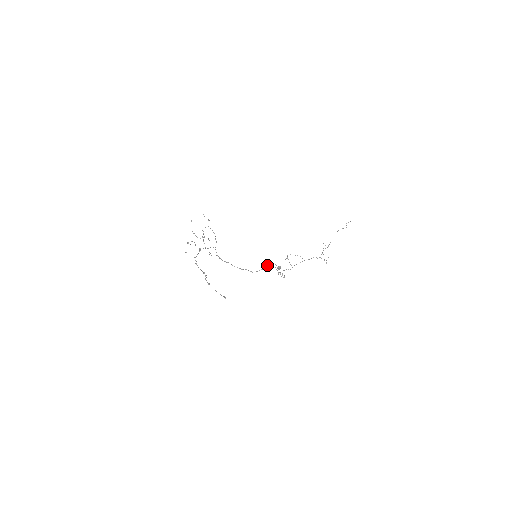
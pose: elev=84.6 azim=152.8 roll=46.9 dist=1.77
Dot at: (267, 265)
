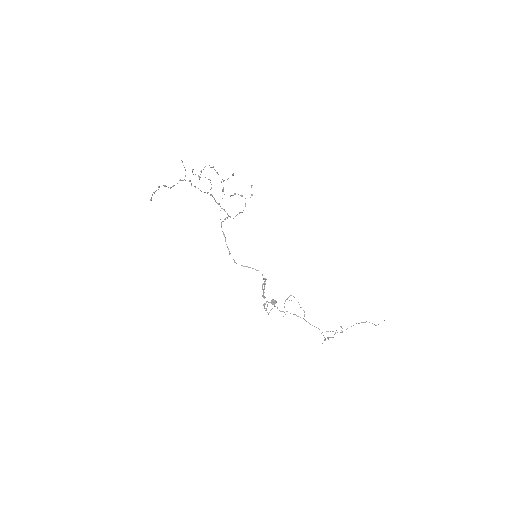
Dot at: occluded
